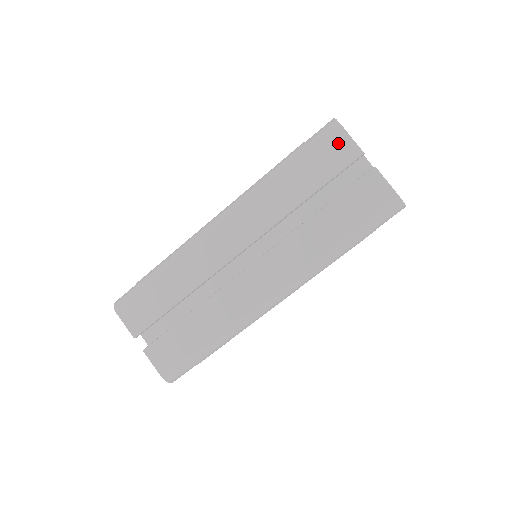
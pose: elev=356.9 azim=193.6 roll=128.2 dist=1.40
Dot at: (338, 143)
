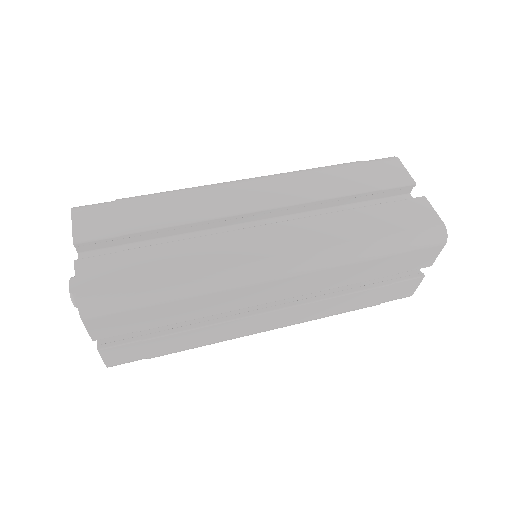
Dot at: (429, 254)
